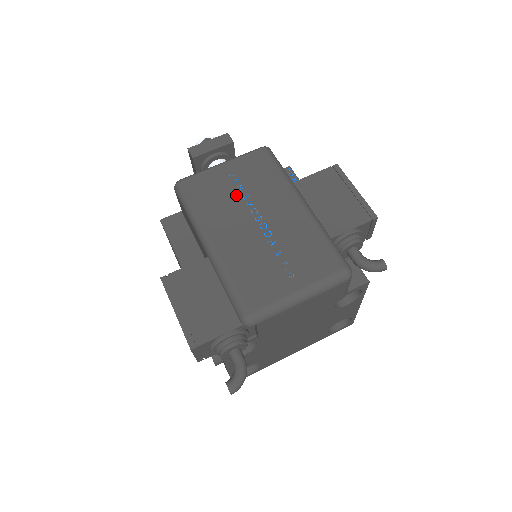
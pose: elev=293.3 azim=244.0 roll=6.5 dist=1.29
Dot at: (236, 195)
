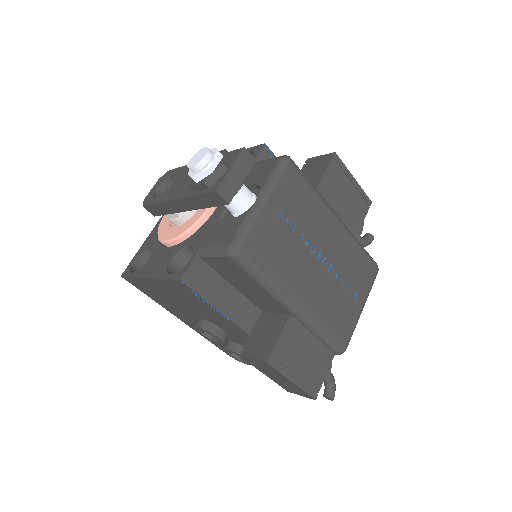
Dot at: (294, 239)
